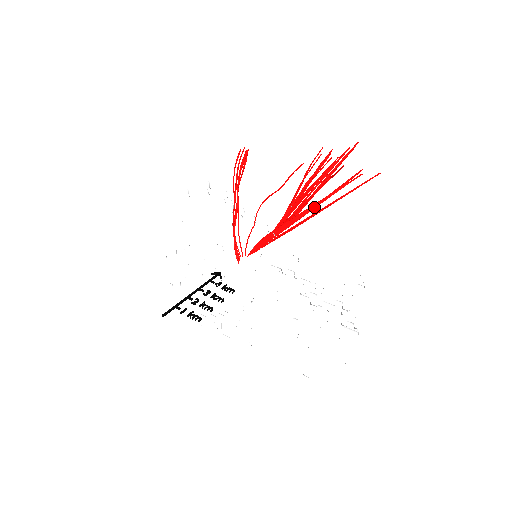
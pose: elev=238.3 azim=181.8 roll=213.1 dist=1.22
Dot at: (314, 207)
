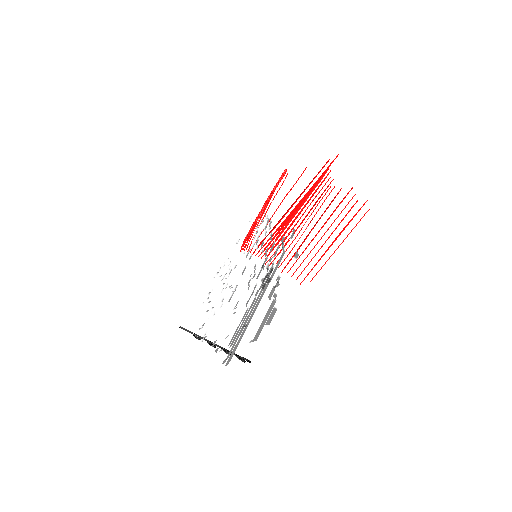
Dot at: (299, 196)
